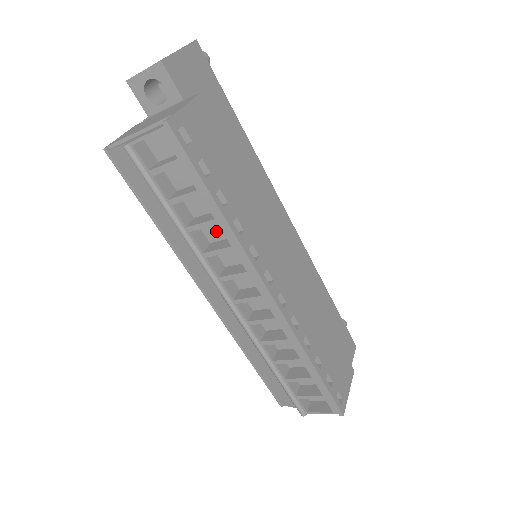
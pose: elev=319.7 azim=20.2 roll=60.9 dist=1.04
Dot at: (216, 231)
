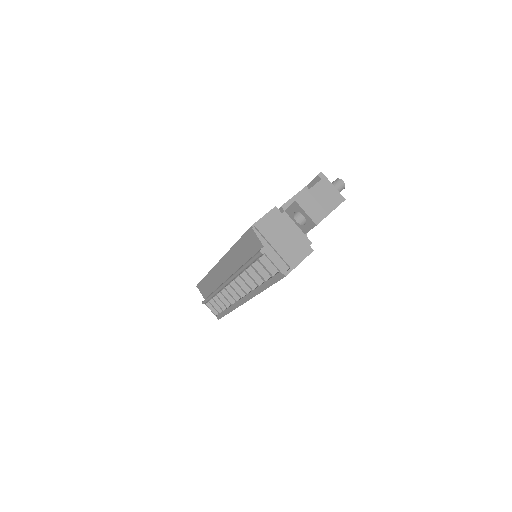
Dot at: occluded
